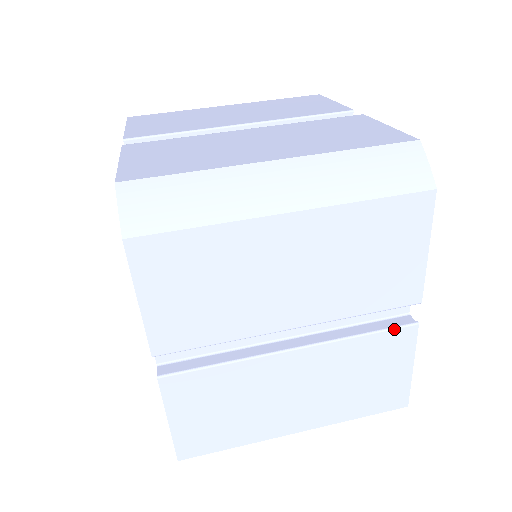
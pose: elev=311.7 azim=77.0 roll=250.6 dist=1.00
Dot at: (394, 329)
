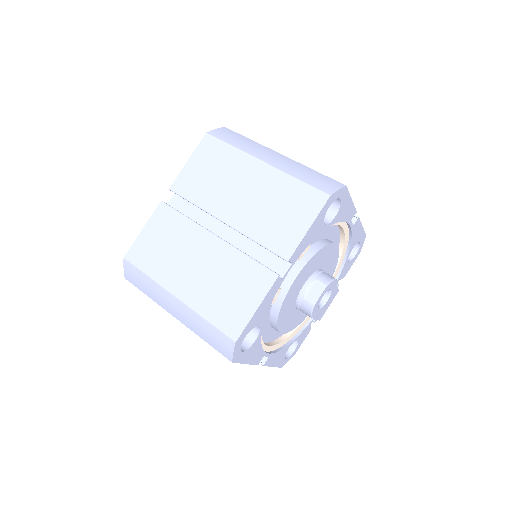
Dot at: (265, 267)
